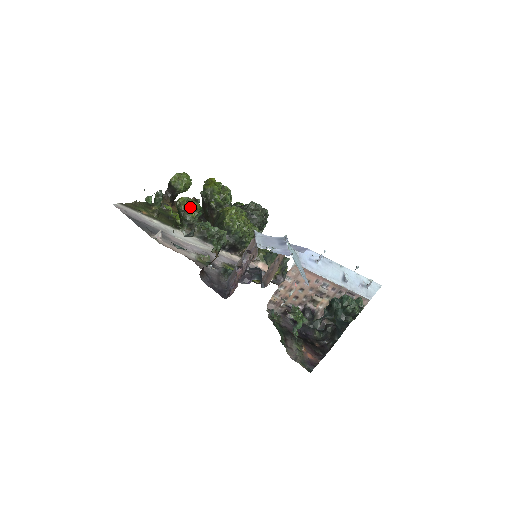
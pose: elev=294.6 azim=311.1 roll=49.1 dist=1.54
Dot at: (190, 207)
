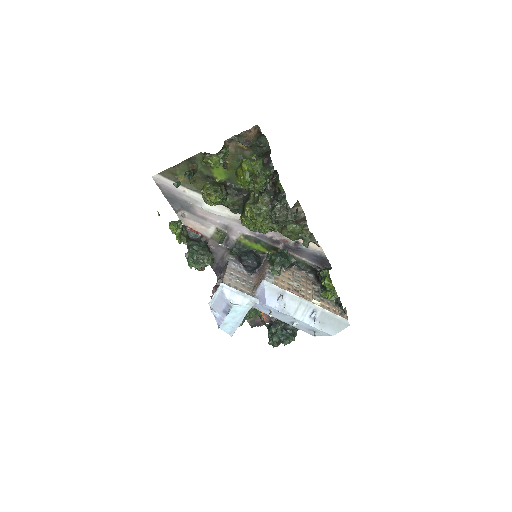
Dot at: (208, 204)
